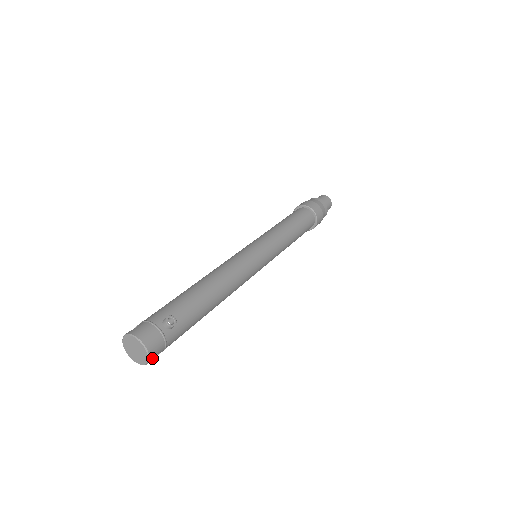
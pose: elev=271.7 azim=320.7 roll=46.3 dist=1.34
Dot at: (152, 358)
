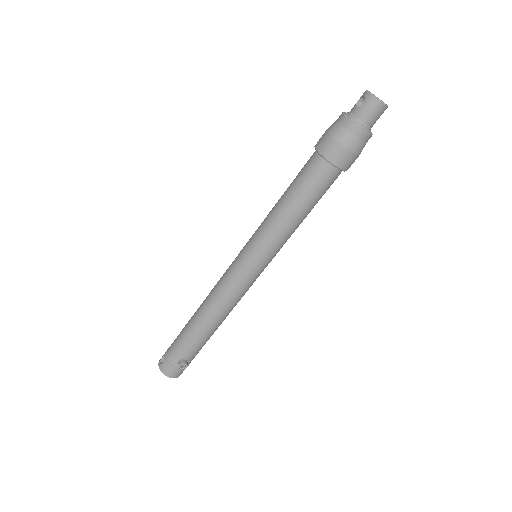
Dot at: (182, 372)
